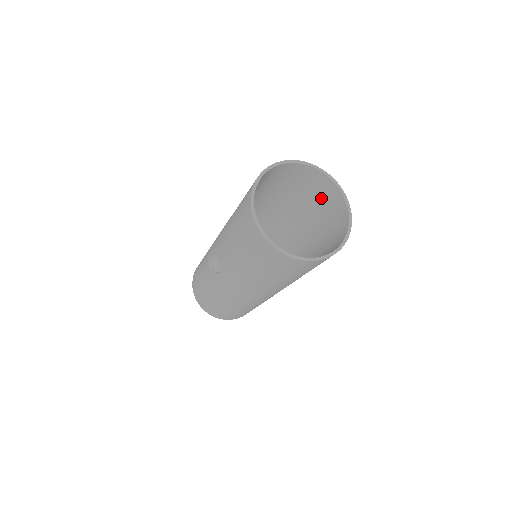
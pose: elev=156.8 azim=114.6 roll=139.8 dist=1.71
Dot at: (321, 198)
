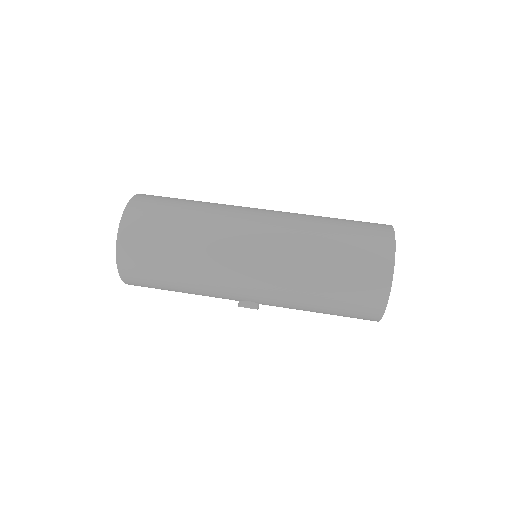
Dot at: occluded
